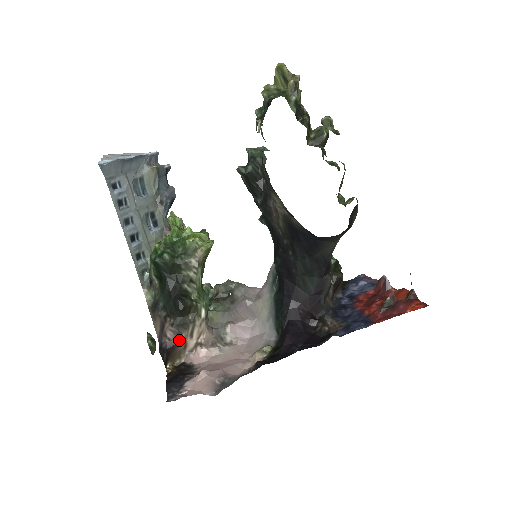
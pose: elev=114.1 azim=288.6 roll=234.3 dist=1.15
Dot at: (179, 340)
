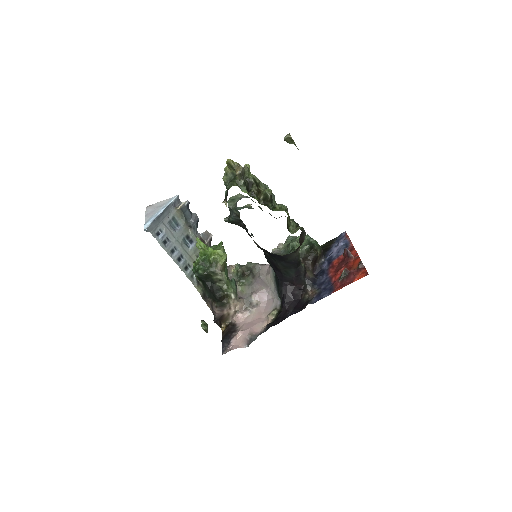
Dot at: (224, 313)
